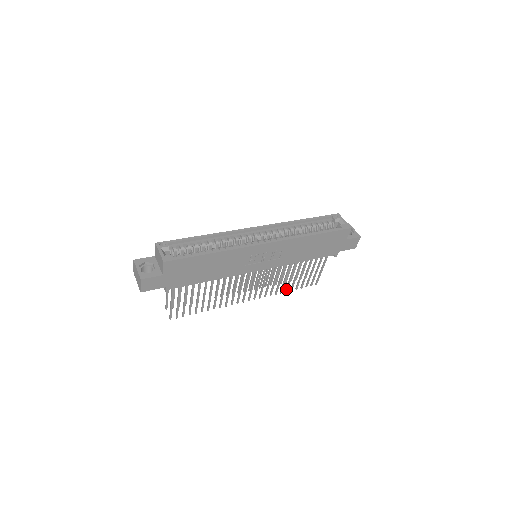
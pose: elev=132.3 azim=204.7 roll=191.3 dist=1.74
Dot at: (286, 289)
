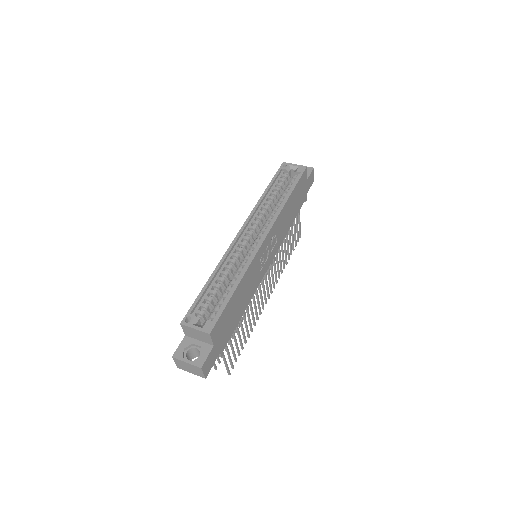
Dot at: (286, 262)
